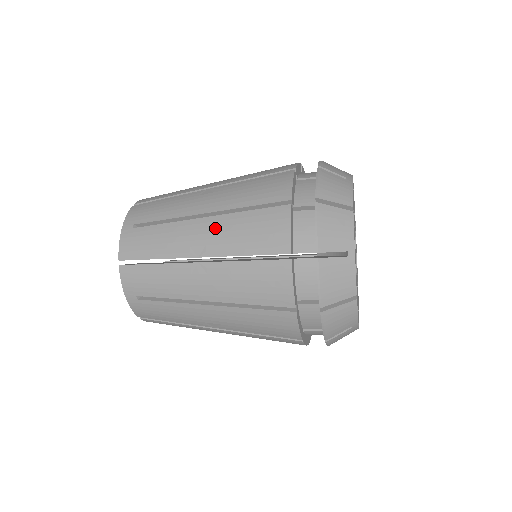
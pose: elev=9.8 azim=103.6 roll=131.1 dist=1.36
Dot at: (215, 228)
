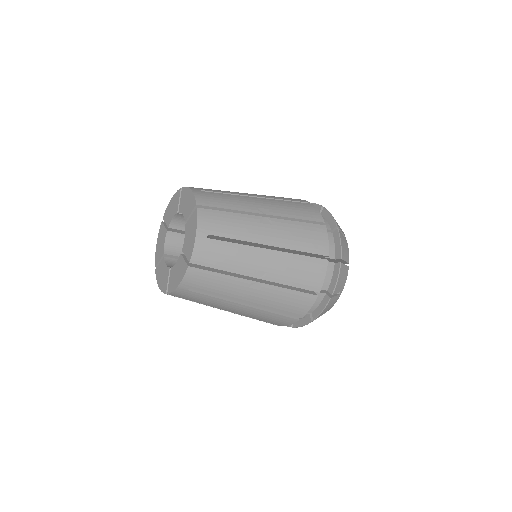
Dot at: (271, 203)
